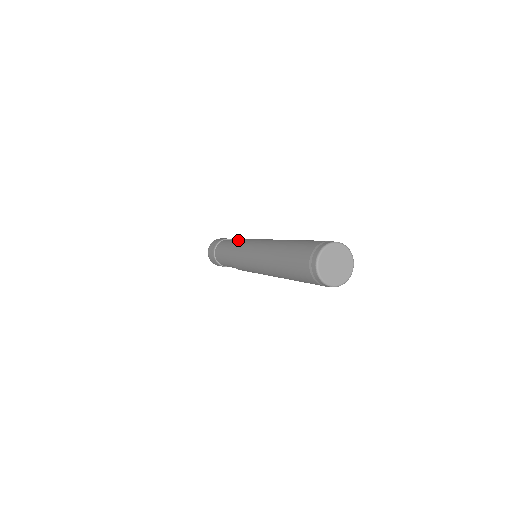
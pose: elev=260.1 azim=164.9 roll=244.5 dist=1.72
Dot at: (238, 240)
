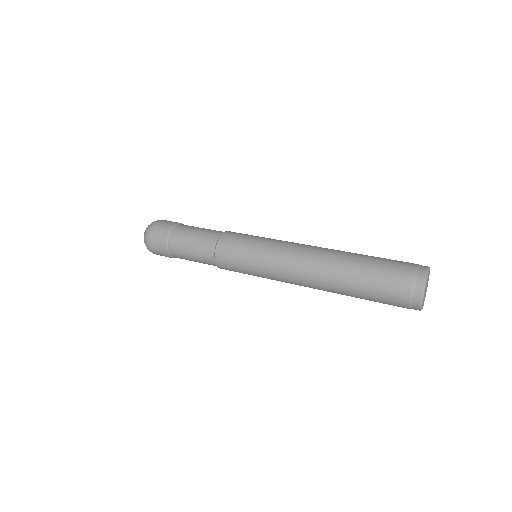
Dot at: (230, 231)
